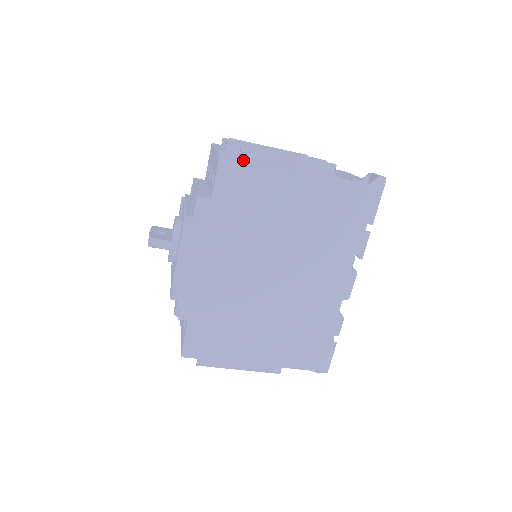
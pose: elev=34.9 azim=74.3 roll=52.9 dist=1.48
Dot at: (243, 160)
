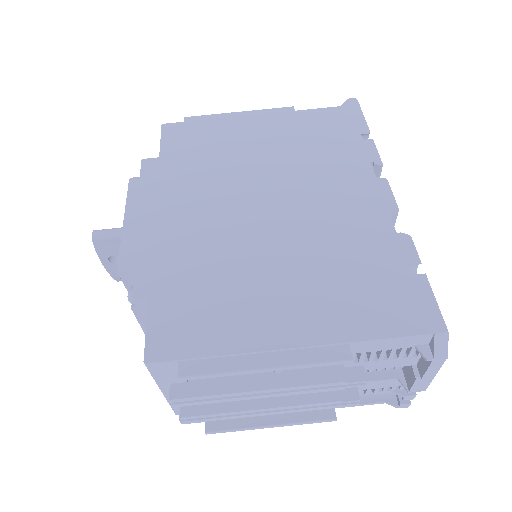
Dot at: (188, 123)
